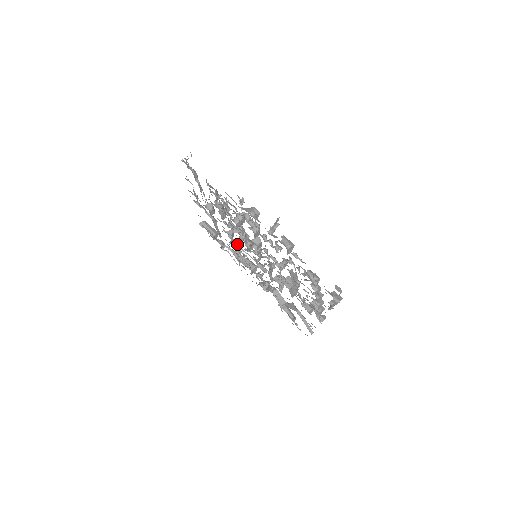
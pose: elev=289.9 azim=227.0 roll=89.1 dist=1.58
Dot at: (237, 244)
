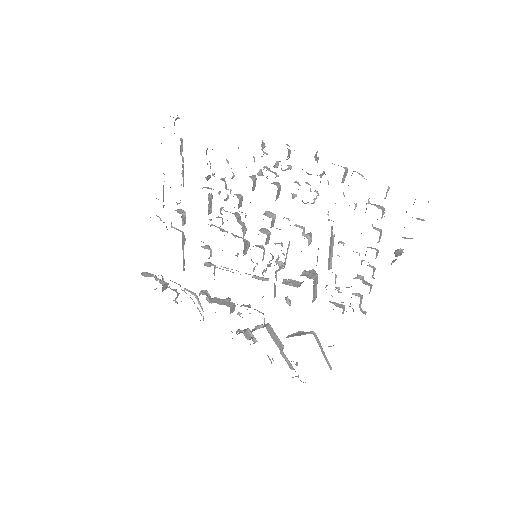
Dot at: (214, 266)
